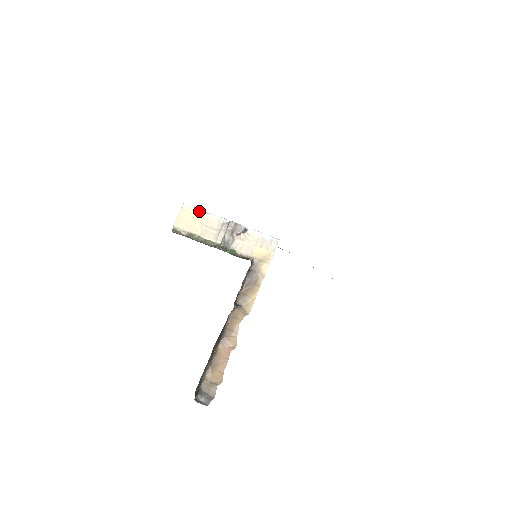
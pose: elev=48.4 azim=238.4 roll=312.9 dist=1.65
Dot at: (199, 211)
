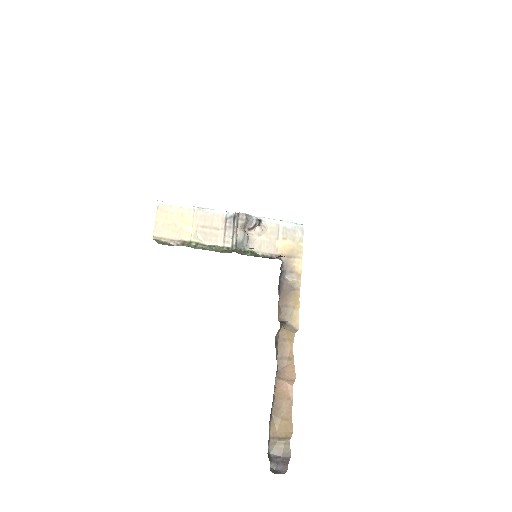
Dot at: (186, 207)
